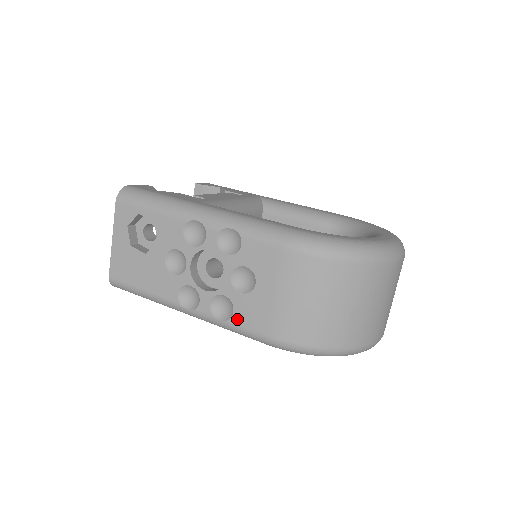
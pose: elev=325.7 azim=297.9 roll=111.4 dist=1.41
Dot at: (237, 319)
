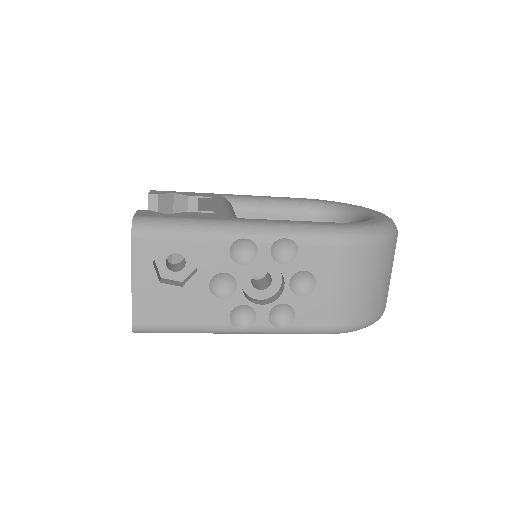
Dot at: (299, 321)
